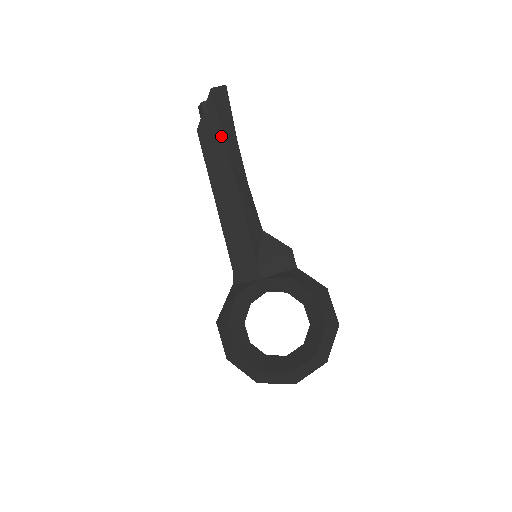
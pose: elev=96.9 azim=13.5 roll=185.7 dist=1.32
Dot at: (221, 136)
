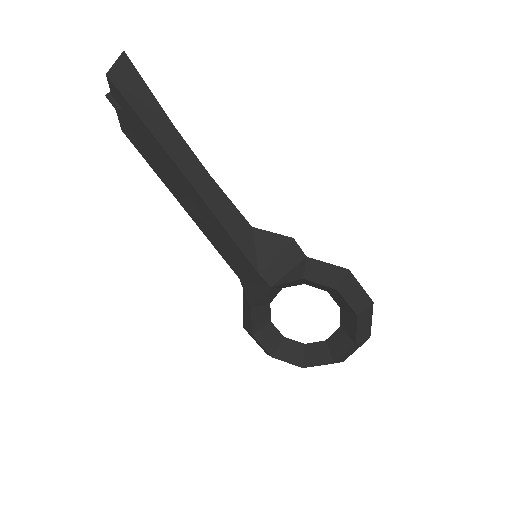
Dot at: (151, 137)
